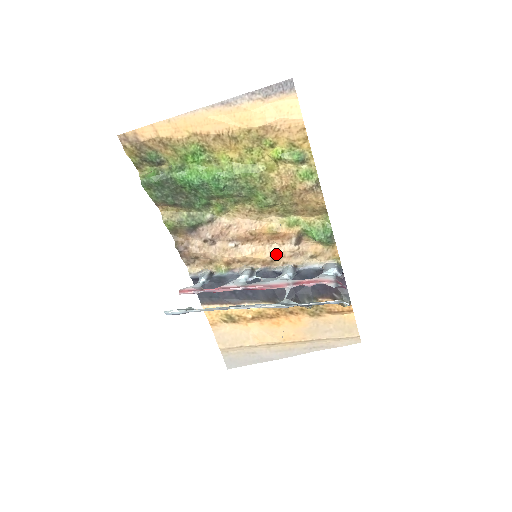
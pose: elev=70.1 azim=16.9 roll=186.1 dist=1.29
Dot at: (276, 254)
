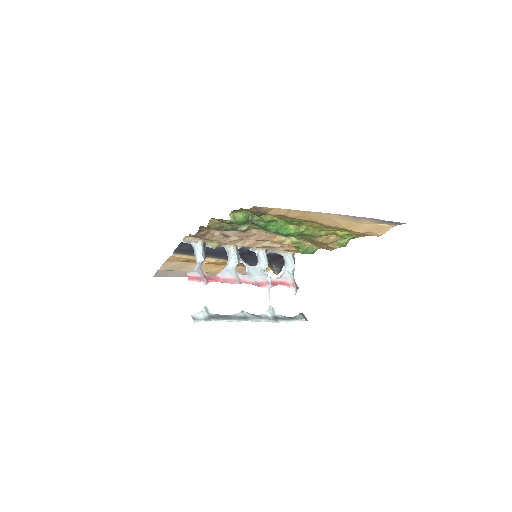
Dot at: (263, 246)
